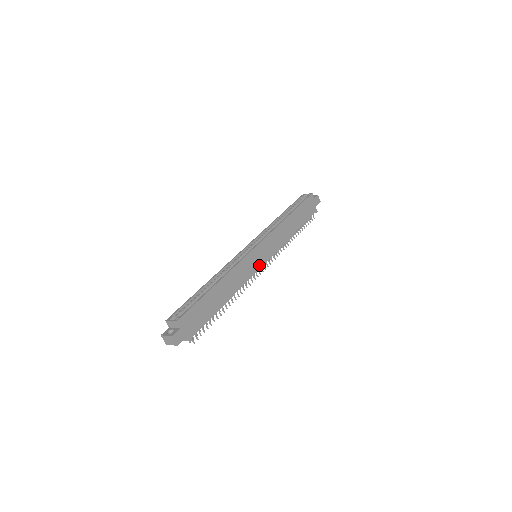
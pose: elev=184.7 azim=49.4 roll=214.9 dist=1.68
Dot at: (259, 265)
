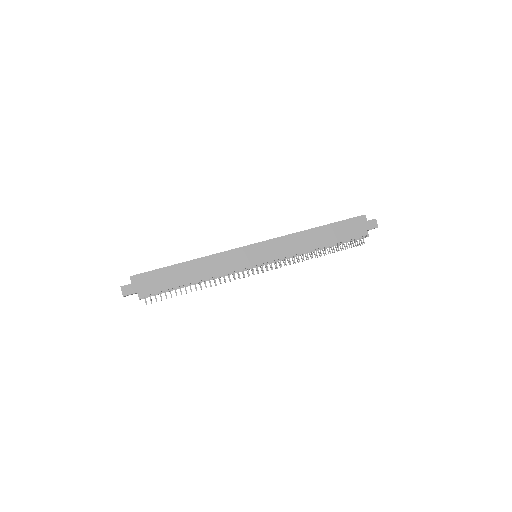
Dot at: (251, 263)
